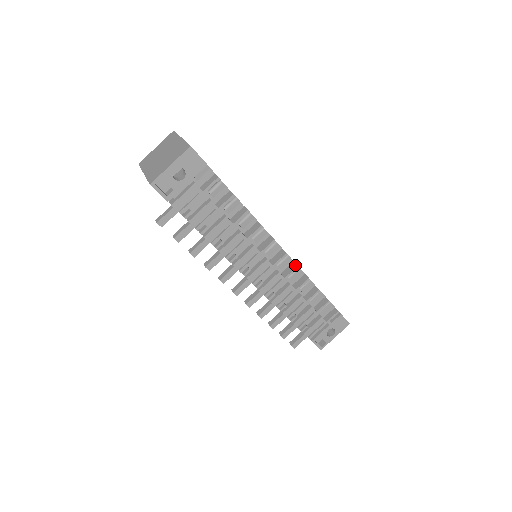
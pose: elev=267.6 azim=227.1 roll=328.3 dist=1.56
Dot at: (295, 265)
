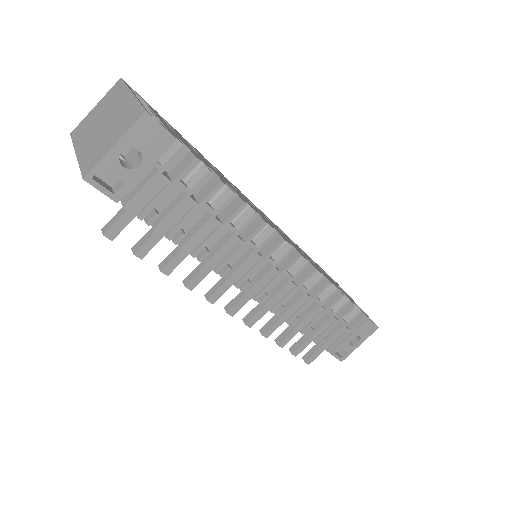
Dot at: (311, 268)
